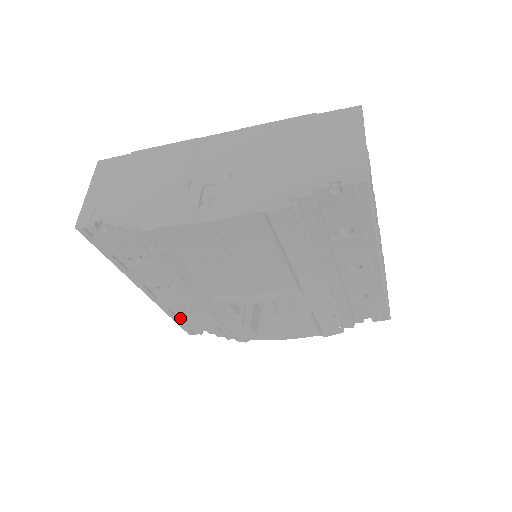
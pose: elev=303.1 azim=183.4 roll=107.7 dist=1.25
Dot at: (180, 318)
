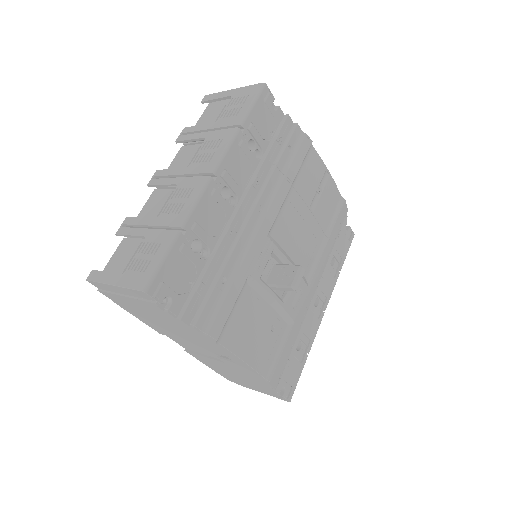
Dot at: (184, 247)
